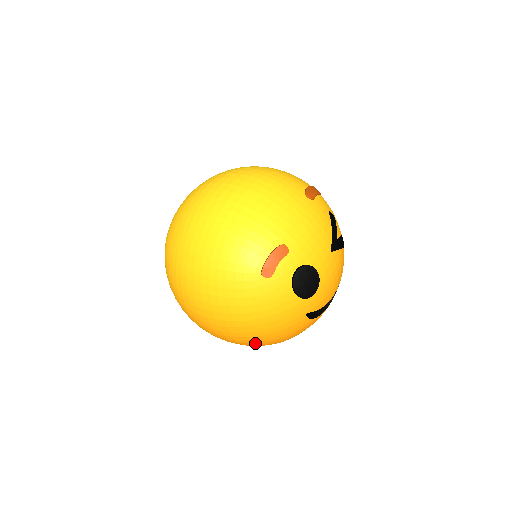
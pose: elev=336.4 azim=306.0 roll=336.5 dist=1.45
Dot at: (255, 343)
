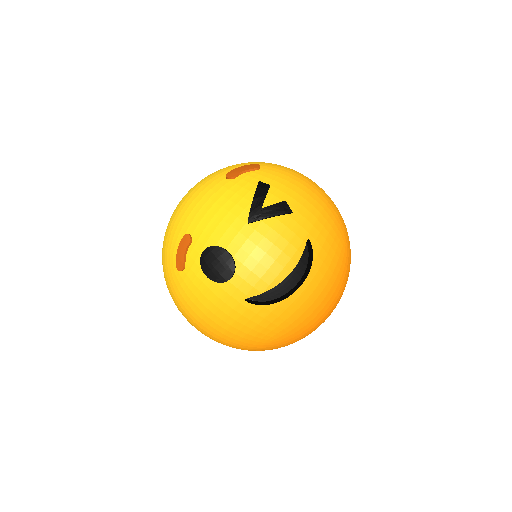
Dot at: (239, 344)
